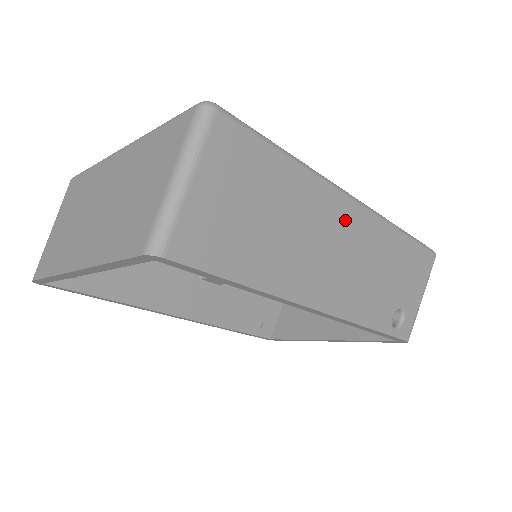
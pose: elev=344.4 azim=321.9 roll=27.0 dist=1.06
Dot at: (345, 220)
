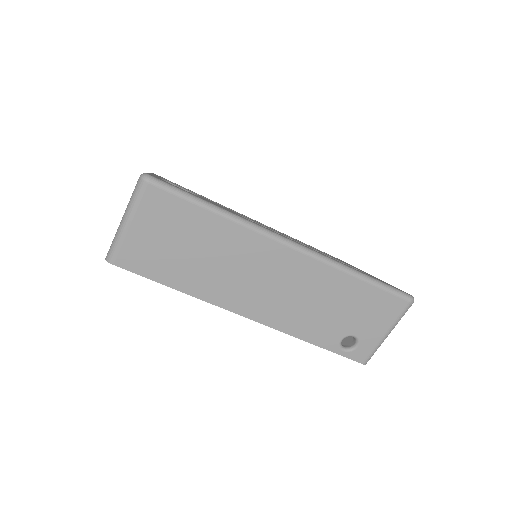
Dot at: (277, 259)
